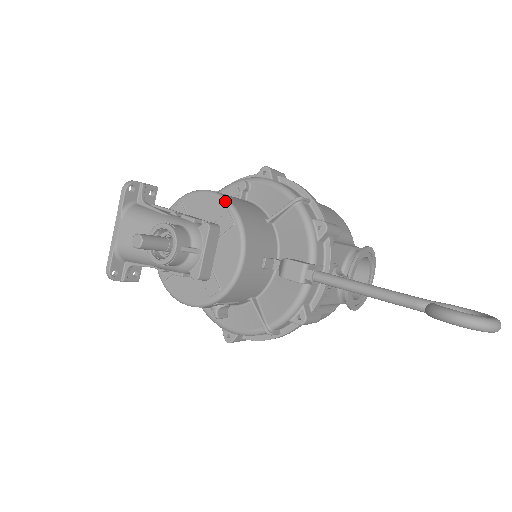
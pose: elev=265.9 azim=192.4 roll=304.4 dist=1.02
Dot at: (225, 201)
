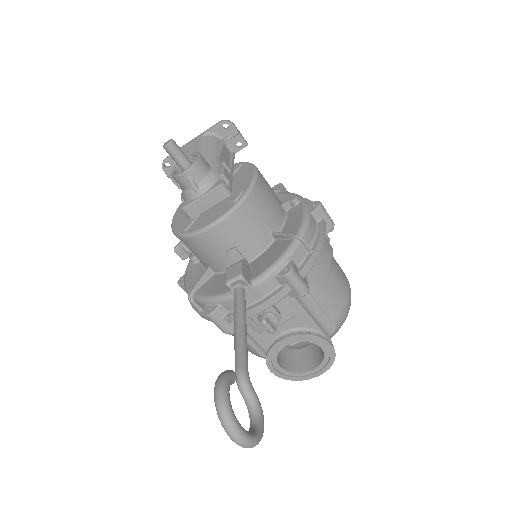
Dot at: (251, 183)
